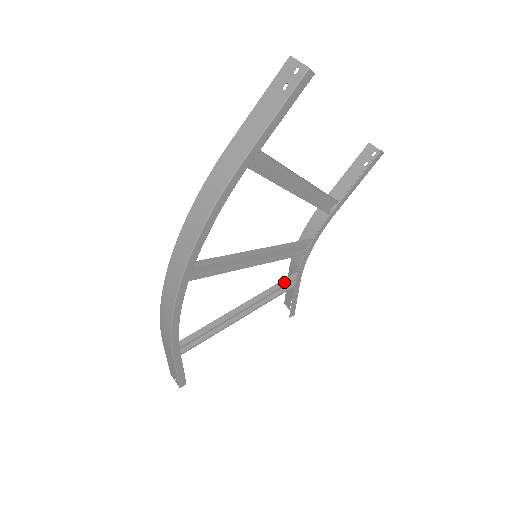
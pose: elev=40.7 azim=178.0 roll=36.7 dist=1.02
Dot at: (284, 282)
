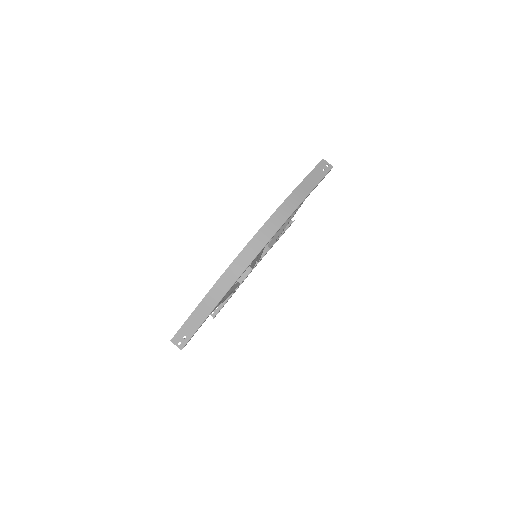
Dot at: (236, 285)
